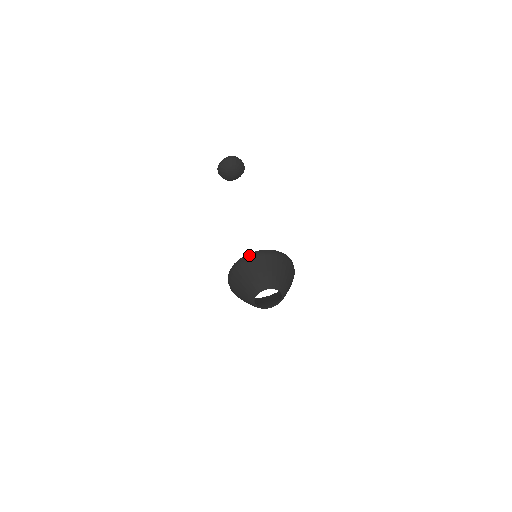
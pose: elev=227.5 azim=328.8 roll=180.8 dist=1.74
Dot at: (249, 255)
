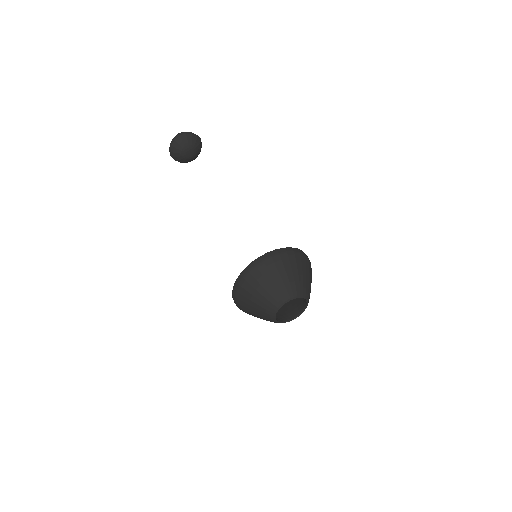
Dot at: (246, 271)
